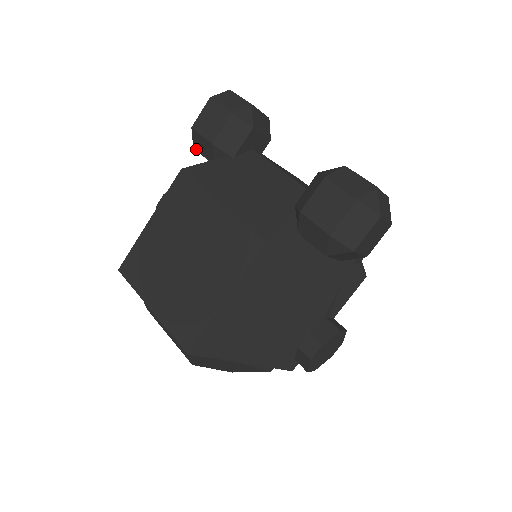
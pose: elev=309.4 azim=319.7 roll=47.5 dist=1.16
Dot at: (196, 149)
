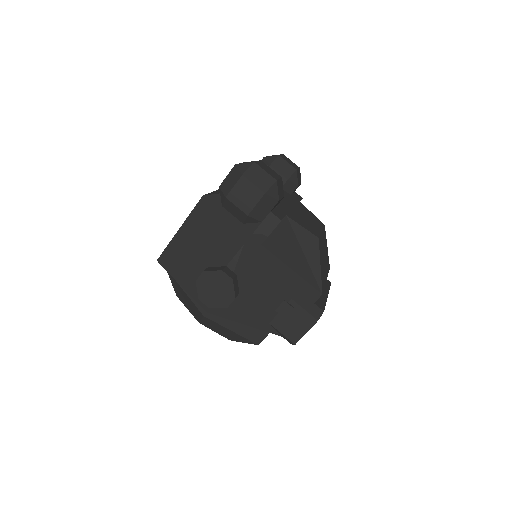
Dot at: occluded
